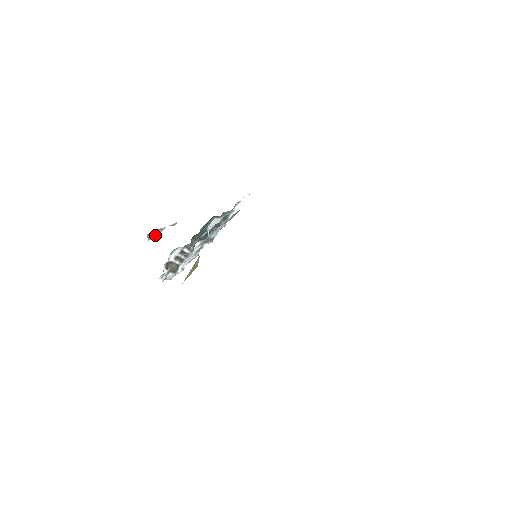
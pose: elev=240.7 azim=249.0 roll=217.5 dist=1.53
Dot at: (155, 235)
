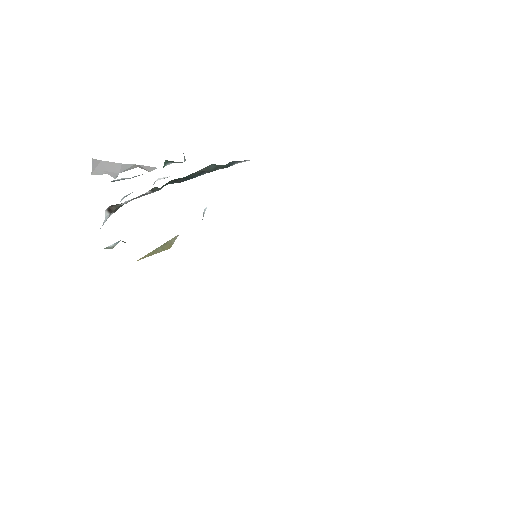
Dot at: (109, 172)
